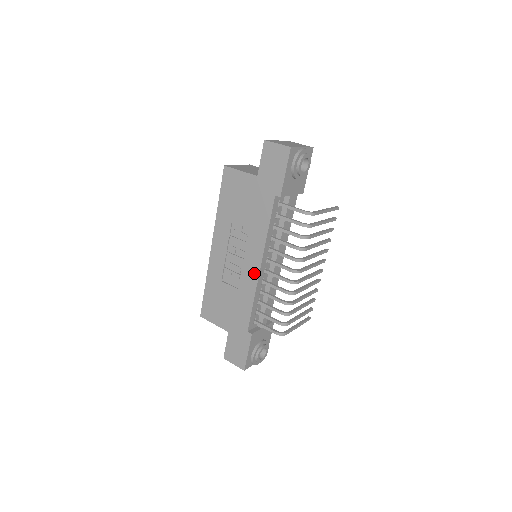
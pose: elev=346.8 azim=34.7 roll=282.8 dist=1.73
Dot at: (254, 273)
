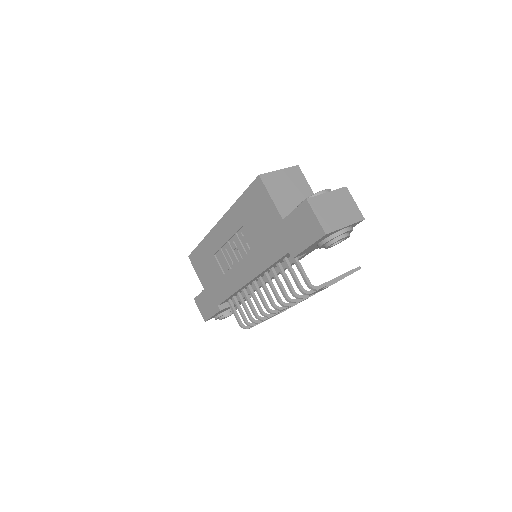
Dot at: (241, 280)
